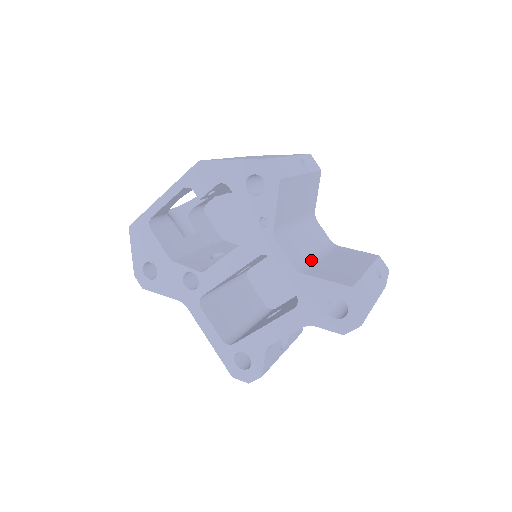
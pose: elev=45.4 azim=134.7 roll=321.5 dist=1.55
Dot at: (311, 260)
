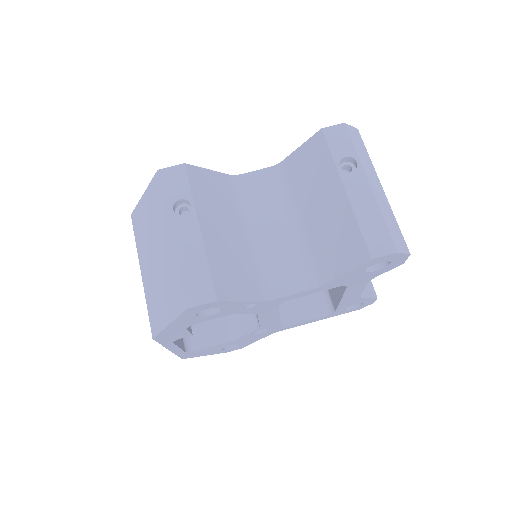
Dot at: (302, 244)
